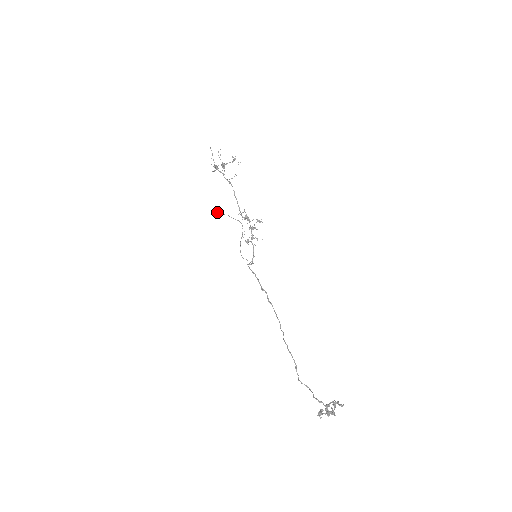
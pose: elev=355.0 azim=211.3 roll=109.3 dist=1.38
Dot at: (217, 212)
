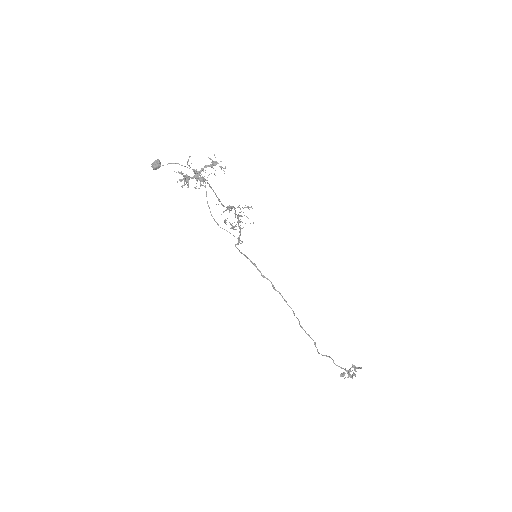
Dot at: (159, 163)
